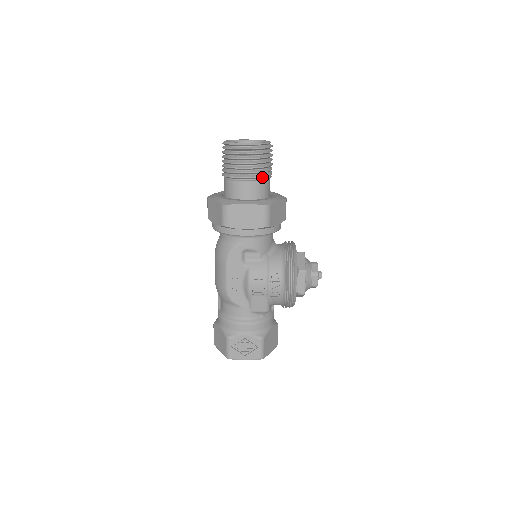
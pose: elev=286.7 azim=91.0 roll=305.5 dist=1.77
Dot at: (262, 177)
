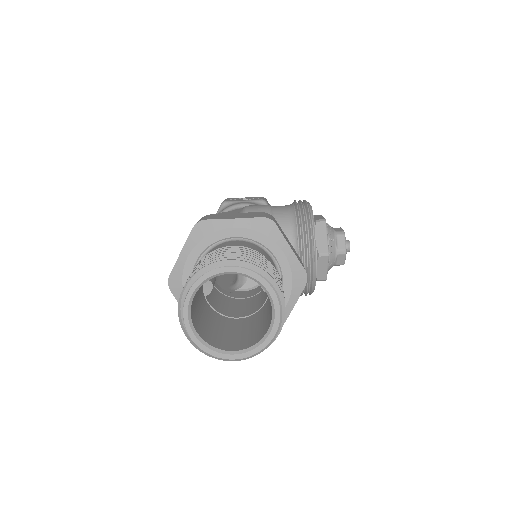
Dot at: occluded
